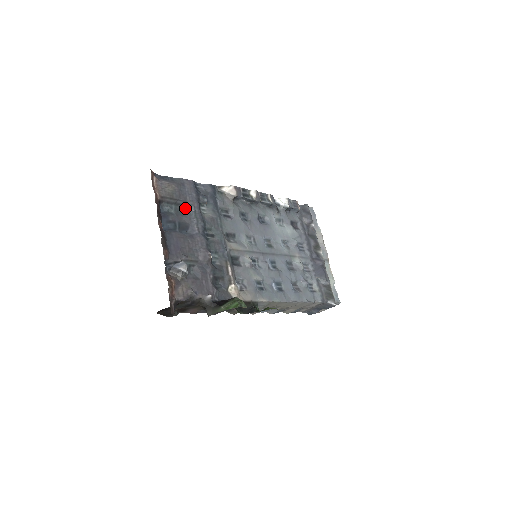
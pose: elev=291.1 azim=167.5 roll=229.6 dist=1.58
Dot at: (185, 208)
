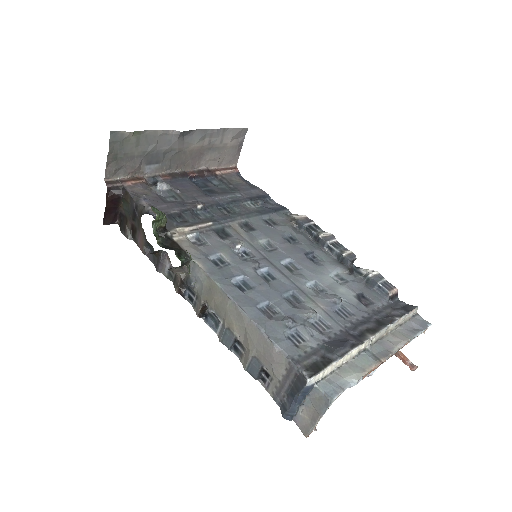
Dot at: (232, 192)
